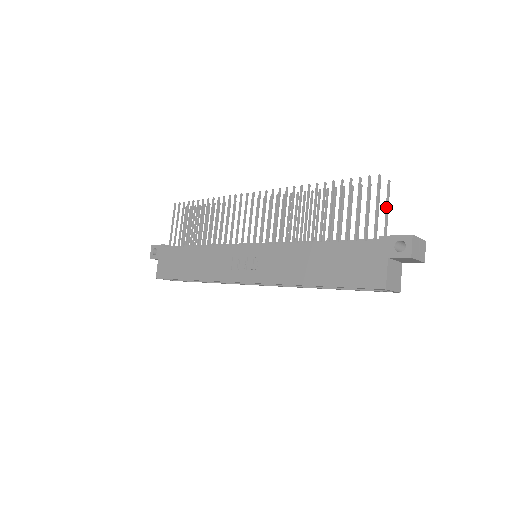
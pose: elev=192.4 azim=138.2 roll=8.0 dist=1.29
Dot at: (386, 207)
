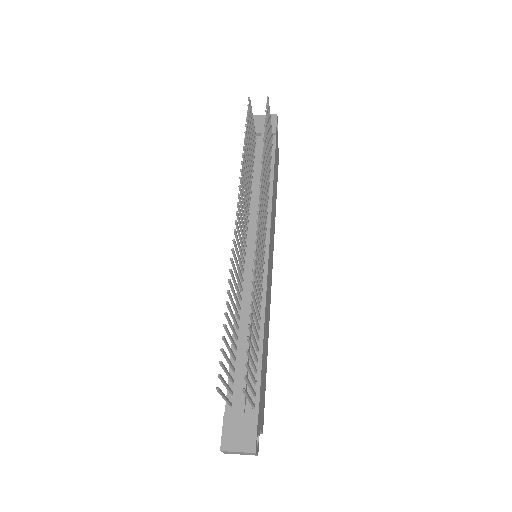
Dot at: (247, 396)
